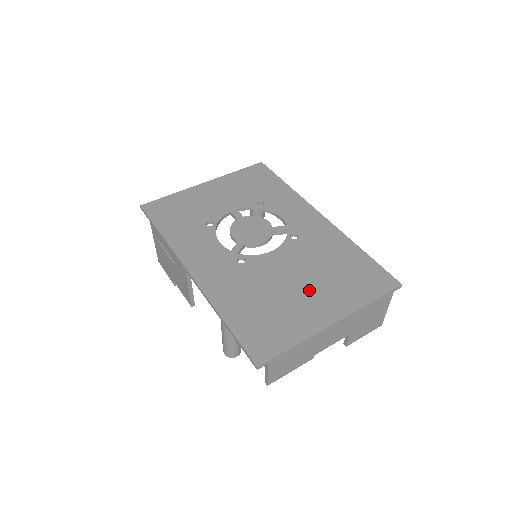
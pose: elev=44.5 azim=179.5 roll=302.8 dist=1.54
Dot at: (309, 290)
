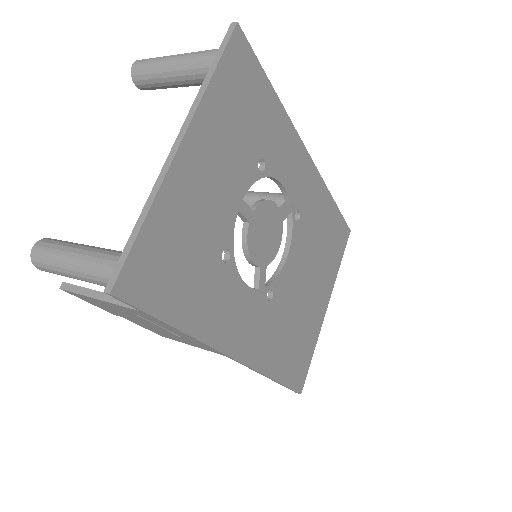
Dot at: (314, 288)
